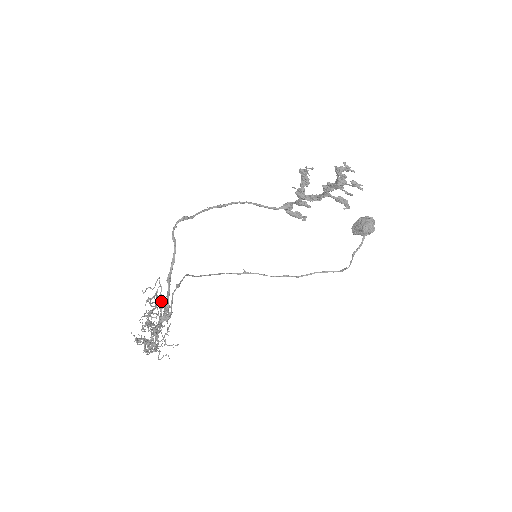
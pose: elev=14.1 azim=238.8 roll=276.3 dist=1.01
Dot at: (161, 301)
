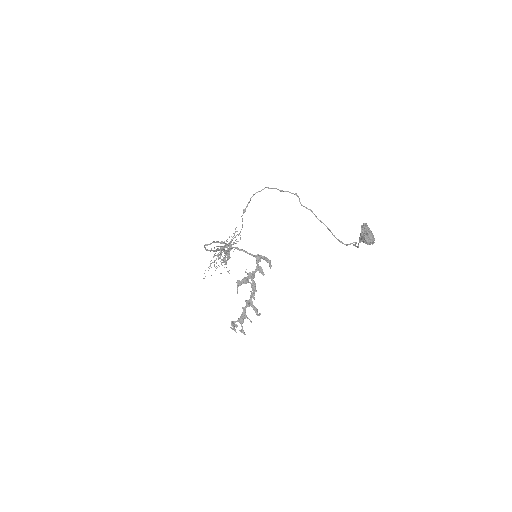
Dot at: occluded
